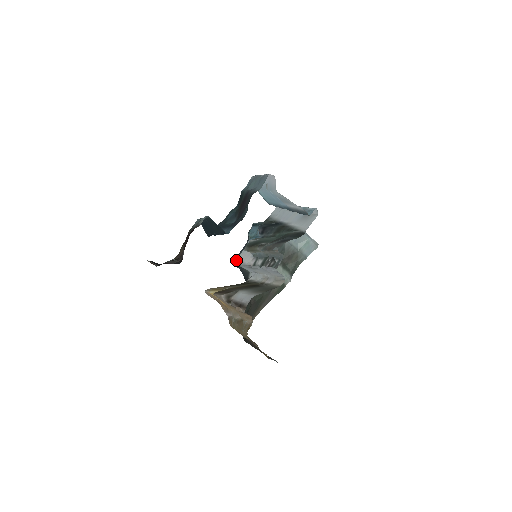
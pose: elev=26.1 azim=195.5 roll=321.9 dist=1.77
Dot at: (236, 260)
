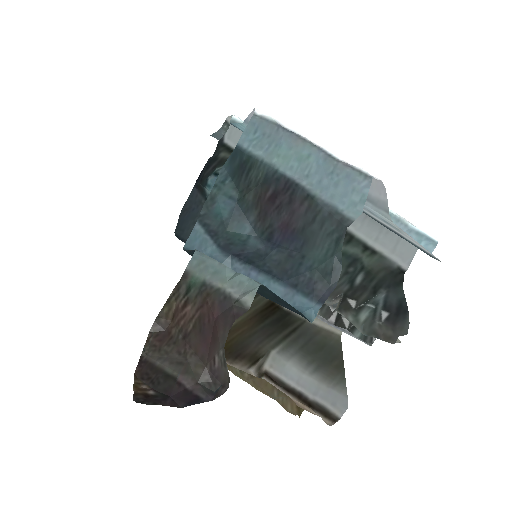
Dot at: occluded
